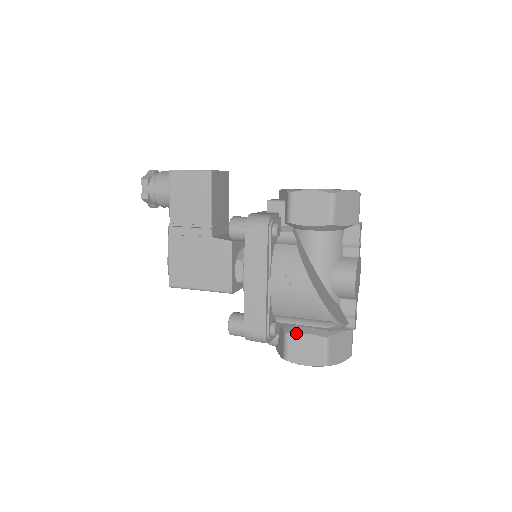
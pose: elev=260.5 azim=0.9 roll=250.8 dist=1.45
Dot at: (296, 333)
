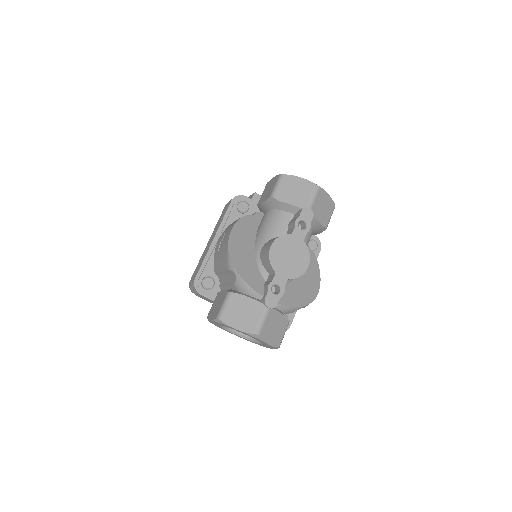
Dot at: (220, 291)
